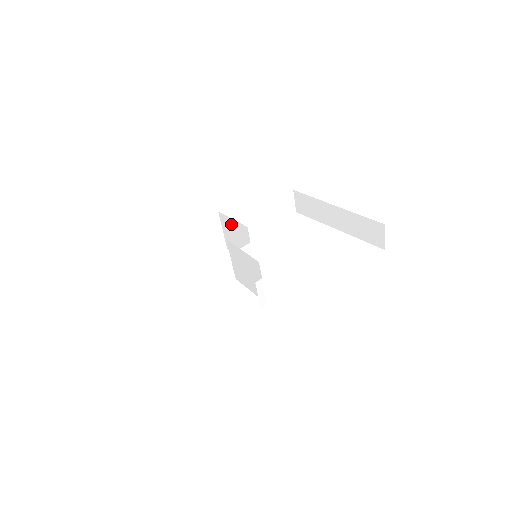
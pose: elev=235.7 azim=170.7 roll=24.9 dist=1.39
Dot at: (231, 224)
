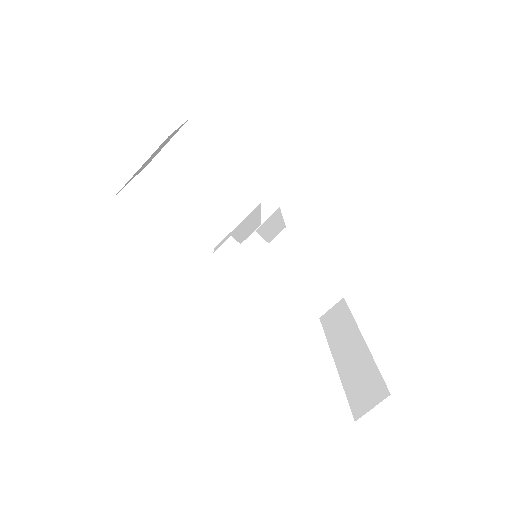
Dot at: (275, 221)
